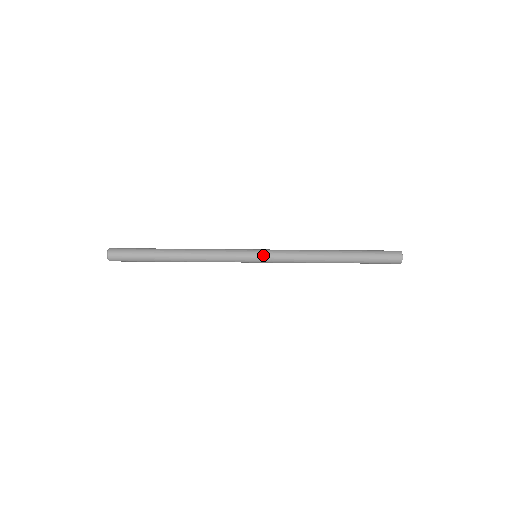
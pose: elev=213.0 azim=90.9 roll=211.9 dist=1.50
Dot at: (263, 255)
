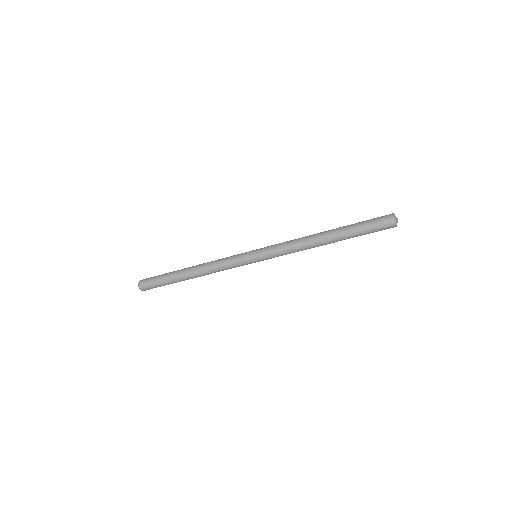
Dot at: (260, 256)
